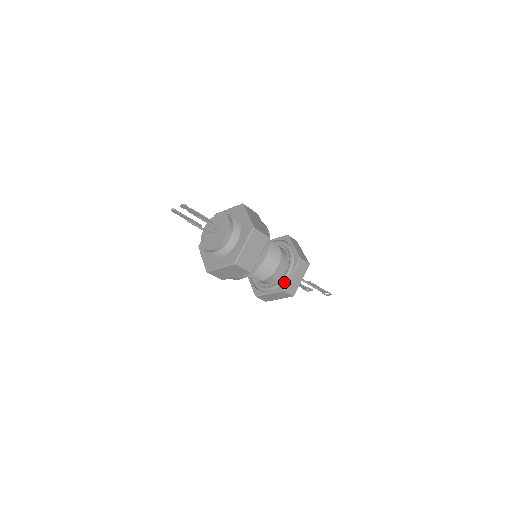
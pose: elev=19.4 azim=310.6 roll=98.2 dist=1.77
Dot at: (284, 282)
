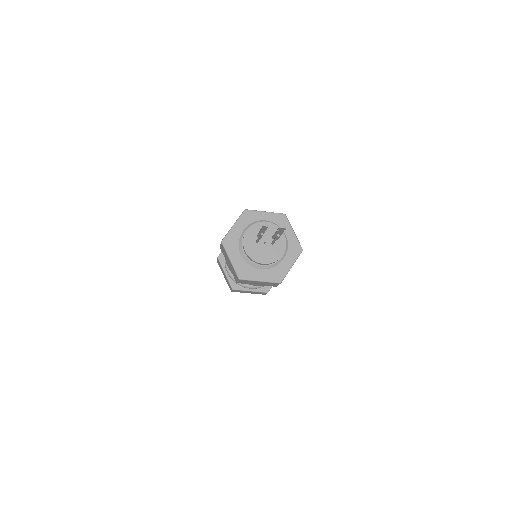
Dot at: occluded
